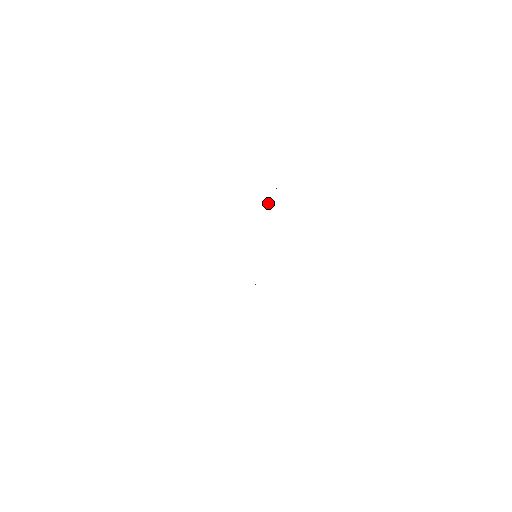
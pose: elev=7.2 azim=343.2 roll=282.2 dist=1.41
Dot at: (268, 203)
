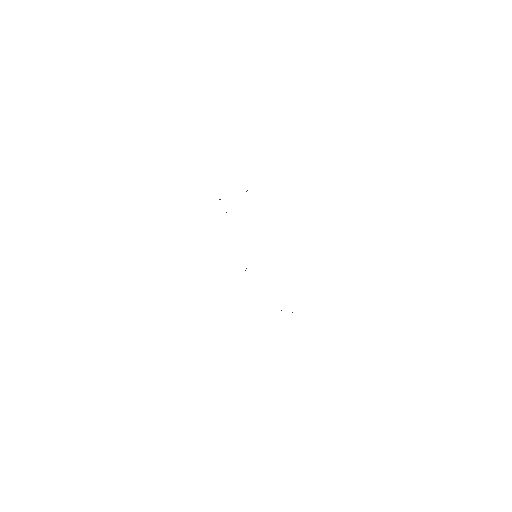
Dot at: occluded
